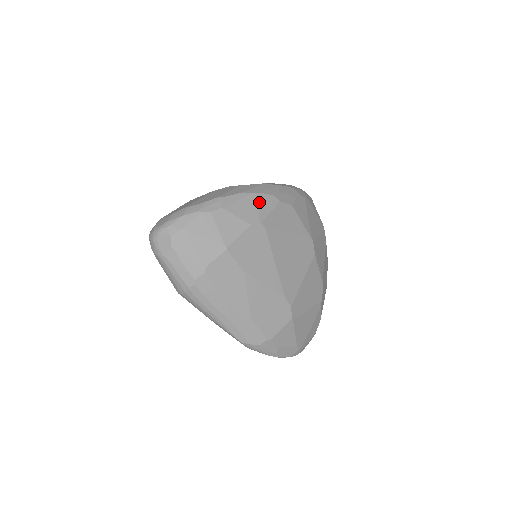
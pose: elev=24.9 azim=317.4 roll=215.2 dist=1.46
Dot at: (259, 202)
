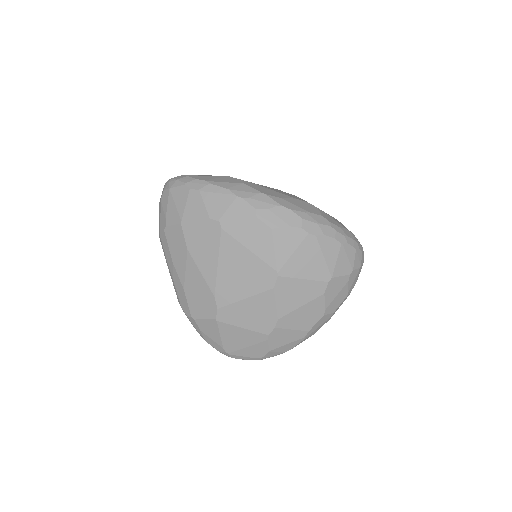
Dot at: (234, 205)
